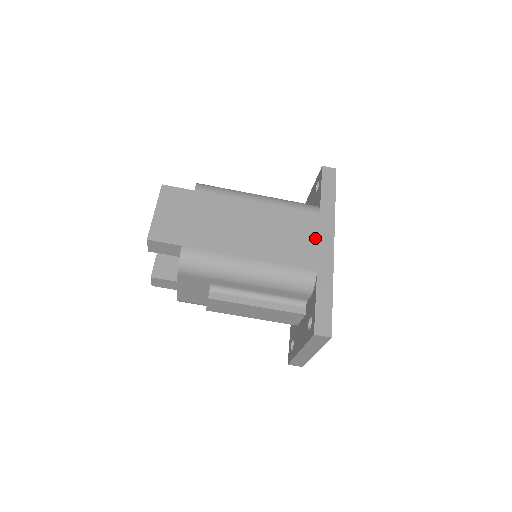
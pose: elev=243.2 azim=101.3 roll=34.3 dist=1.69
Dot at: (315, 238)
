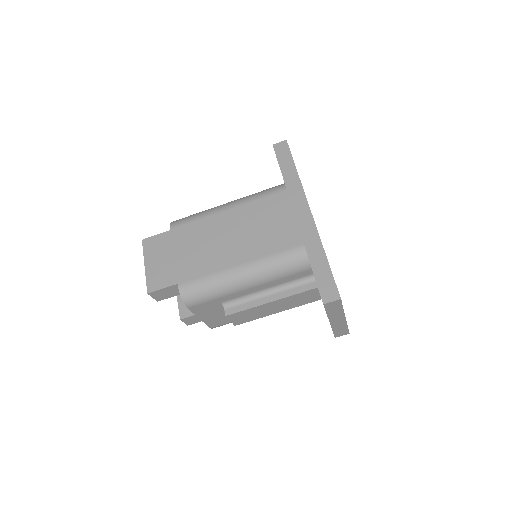
Dot at: (291, 215)
